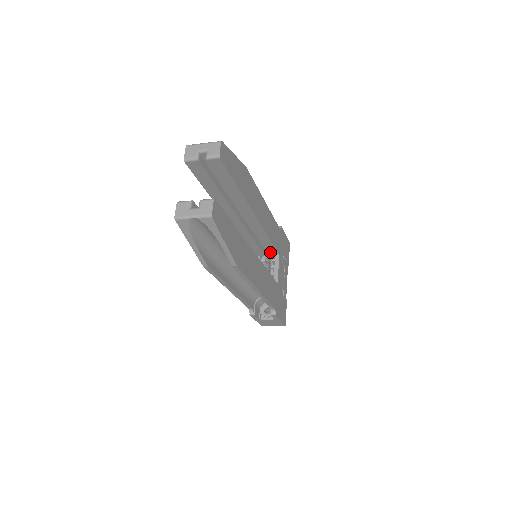
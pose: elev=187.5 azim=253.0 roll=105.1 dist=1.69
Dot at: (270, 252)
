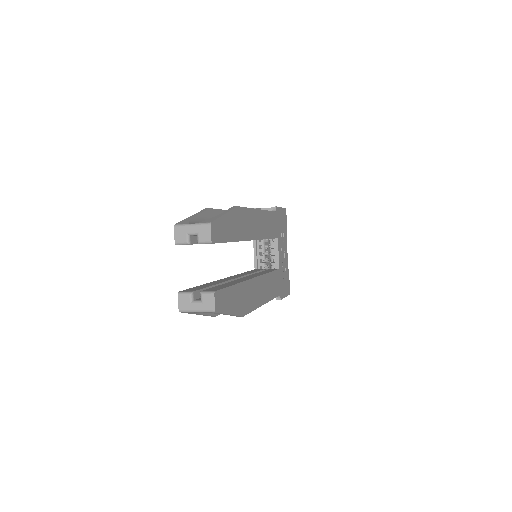
Dot at: occluded
